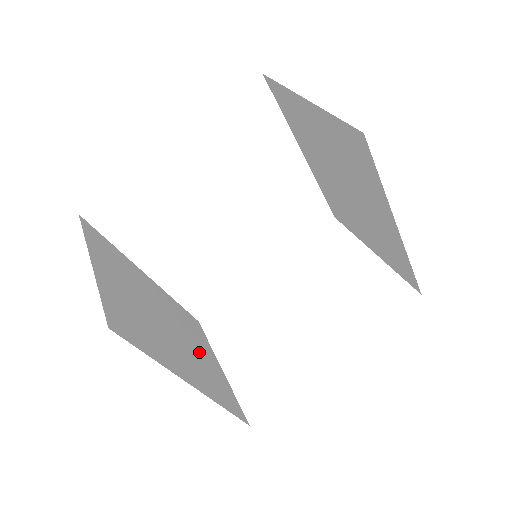
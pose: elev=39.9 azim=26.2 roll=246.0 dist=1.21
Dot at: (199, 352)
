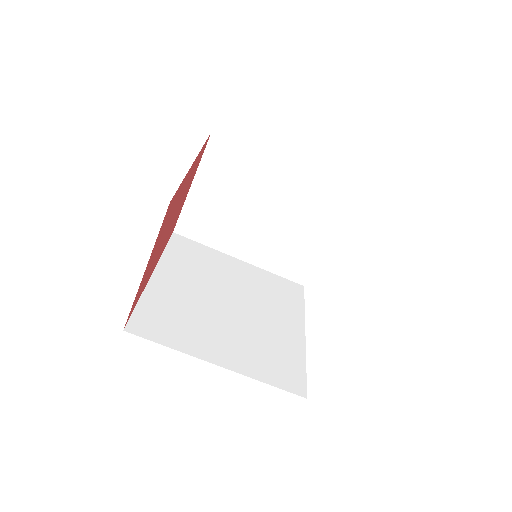
Dot at: occluded
